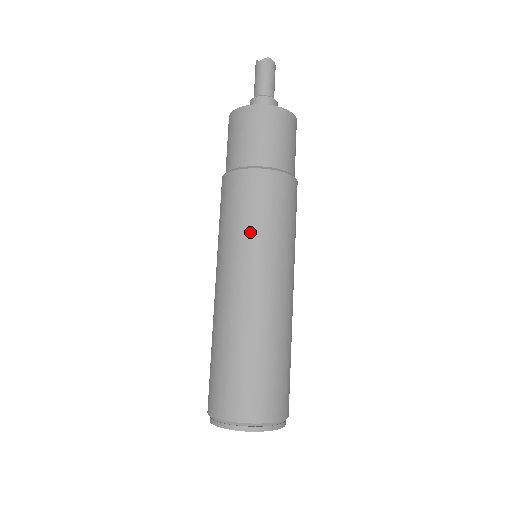
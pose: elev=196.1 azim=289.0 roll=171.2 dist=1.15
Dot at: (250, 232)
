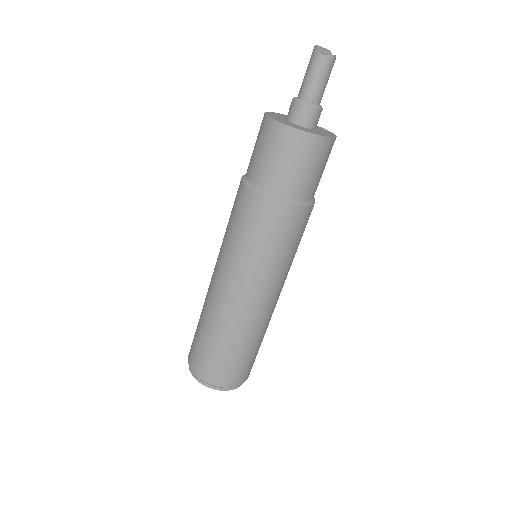
Dot at: (273, 261)
